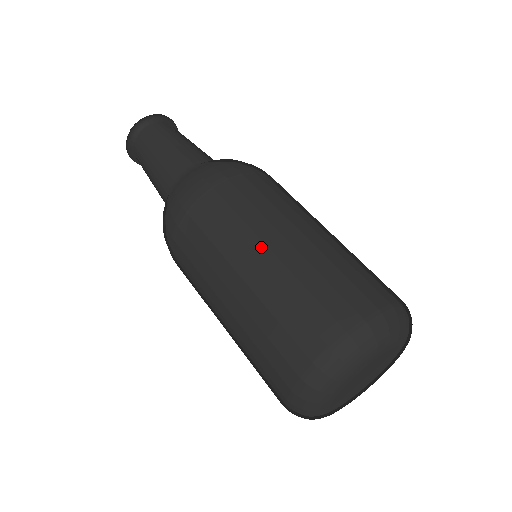
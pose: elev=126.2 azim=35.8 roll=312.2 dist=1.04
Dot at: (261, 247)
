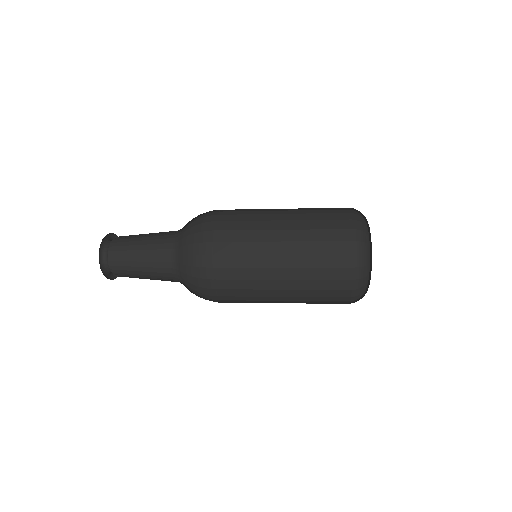
Dot at: occluded
